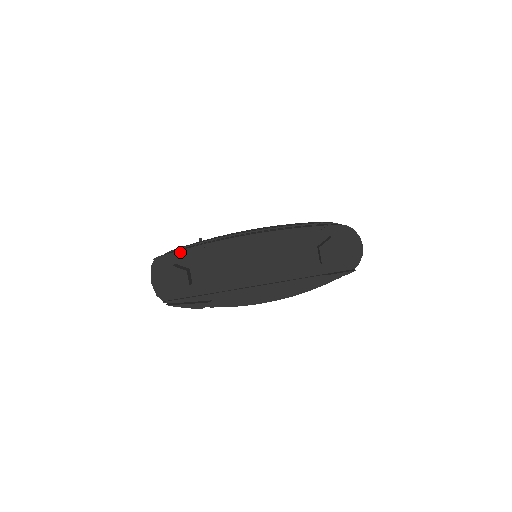
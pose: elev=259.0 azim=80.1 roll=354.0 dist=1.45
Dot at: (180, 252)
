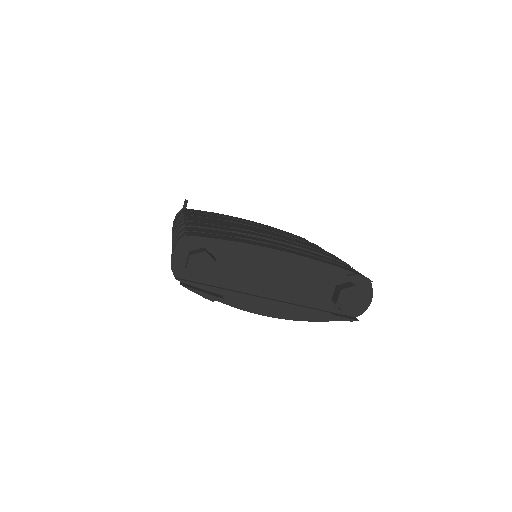
Dot at: (217, 240)
